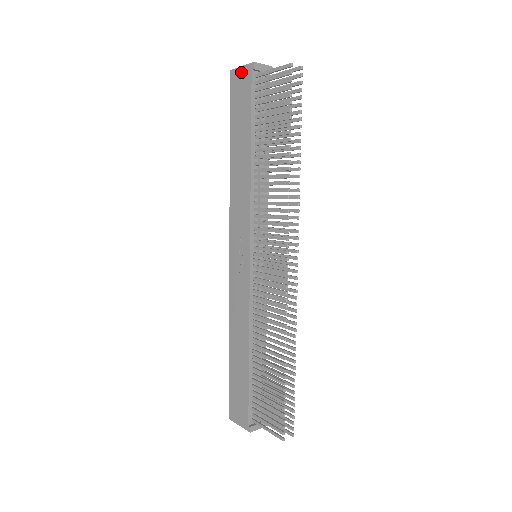
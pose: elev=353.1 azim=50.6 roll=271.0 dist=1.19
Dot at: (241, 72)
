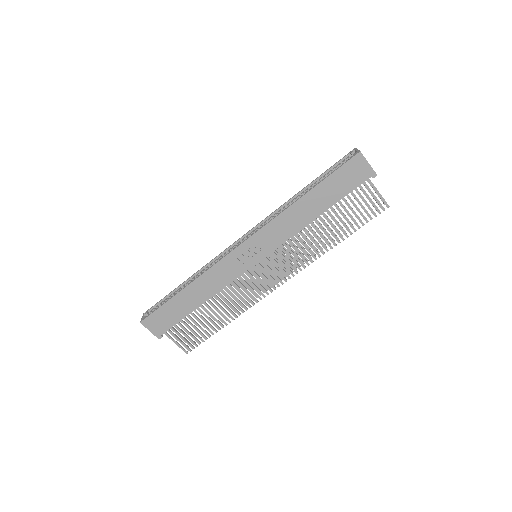
Dot at: (365, 166)
